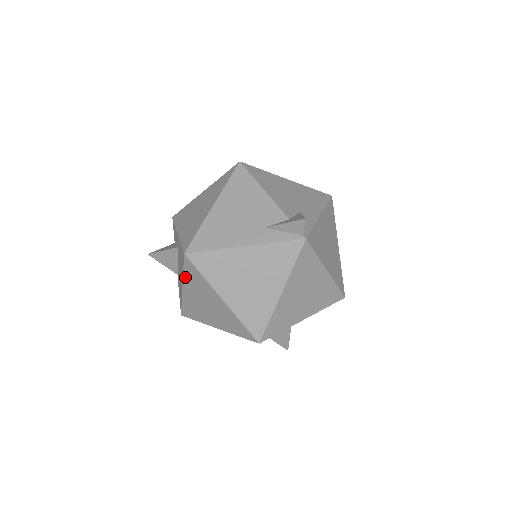
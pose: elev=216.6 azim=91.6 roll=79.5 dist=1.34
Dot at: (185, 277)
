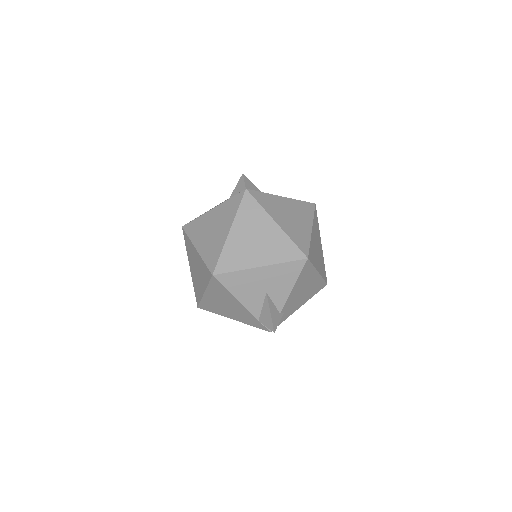
Dot at: (187, 252)
